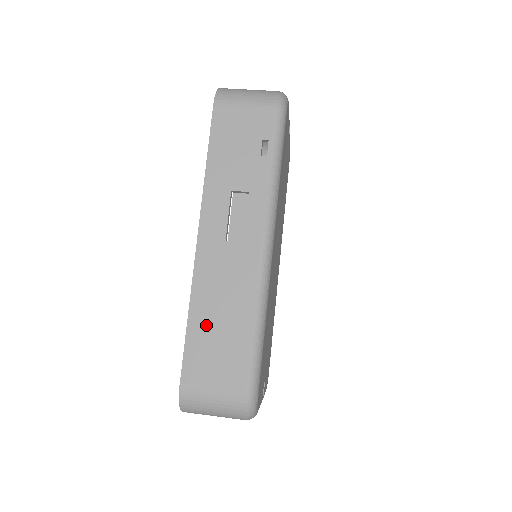
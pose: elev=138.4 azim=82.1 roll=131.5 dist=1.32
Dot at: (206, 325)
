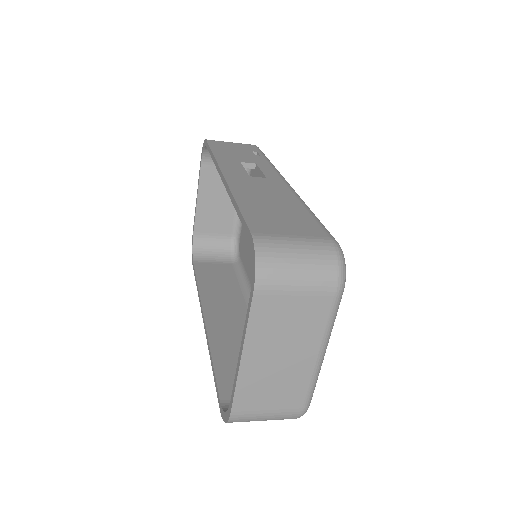
Dot at: (258, 206)
